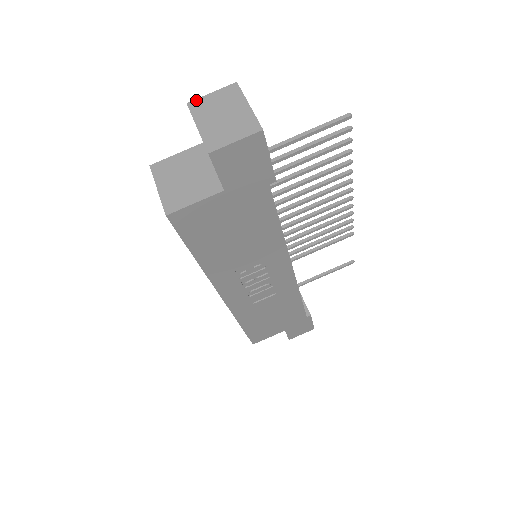
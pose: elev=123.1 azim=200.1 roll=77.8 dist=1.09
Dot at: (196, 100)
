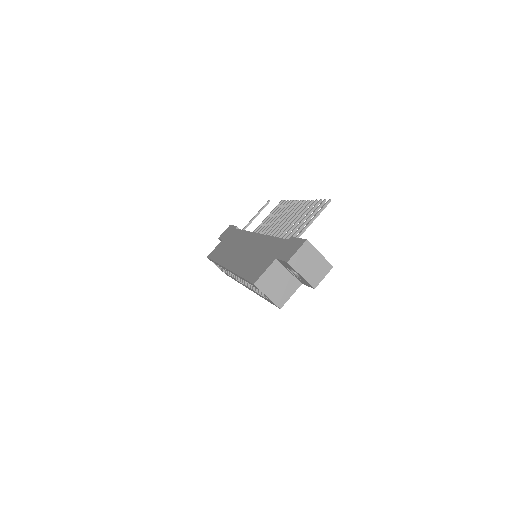
Dot at: (291, 259)
